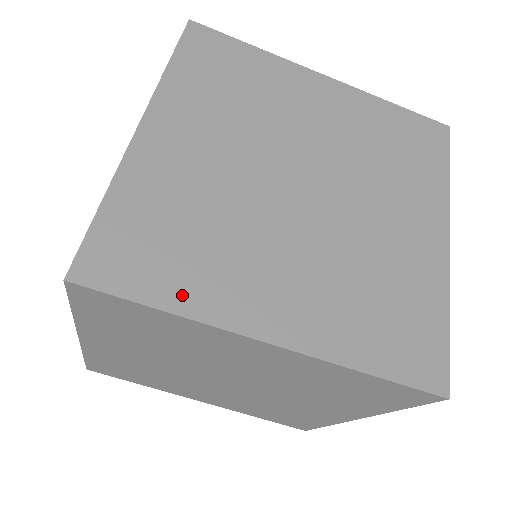
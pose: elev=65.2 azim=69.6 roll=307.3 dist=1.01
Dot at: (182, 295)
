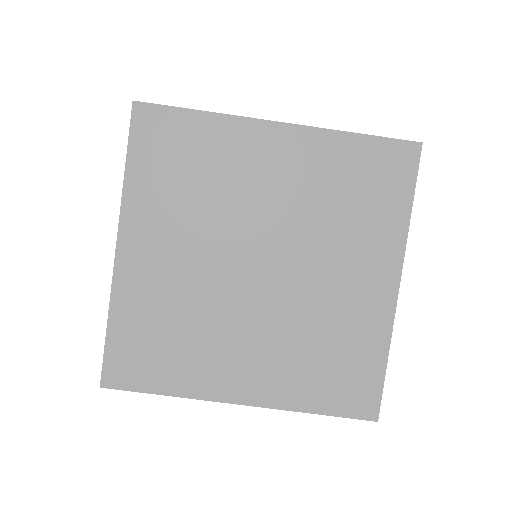
Dot at: (176, 382)
